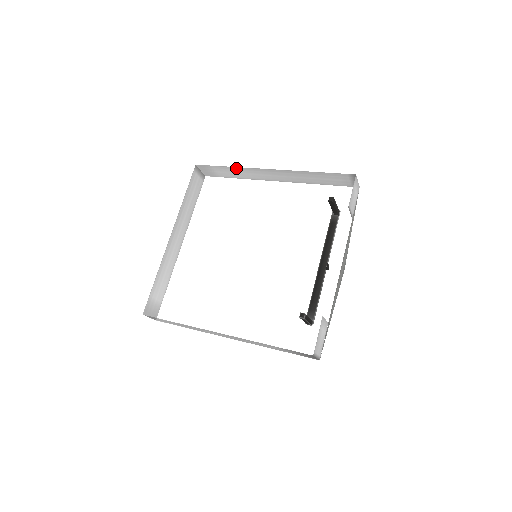
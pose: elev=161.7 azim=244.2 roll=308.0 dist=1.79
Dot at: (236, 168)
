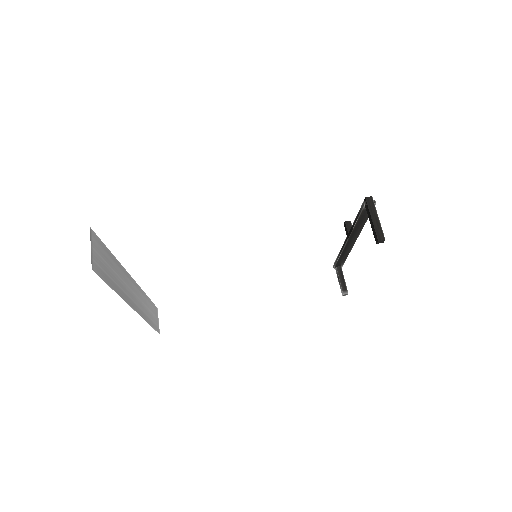
Dot at: occluded
